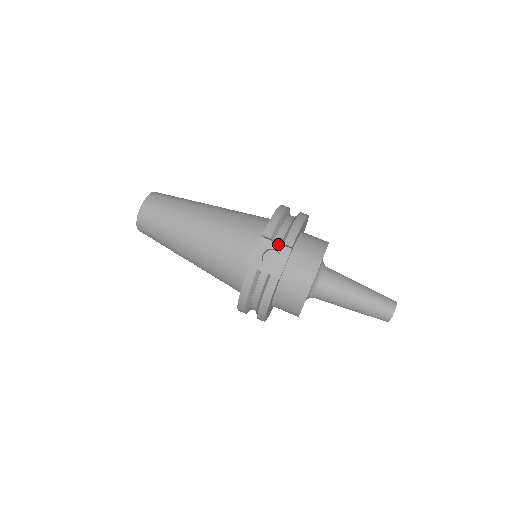
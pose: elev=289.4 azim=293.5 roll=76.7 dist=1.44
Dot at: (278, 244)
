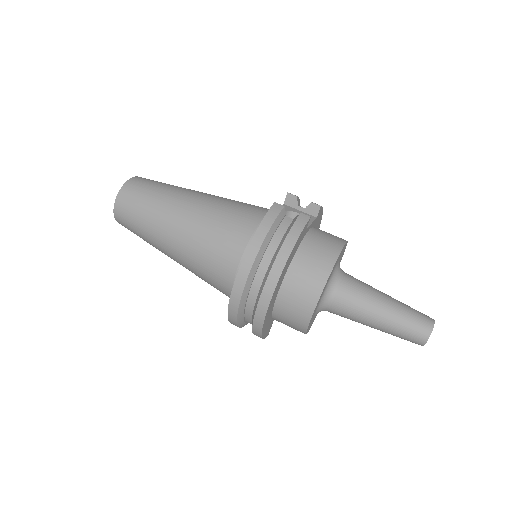
Dot at: (301, 211)
